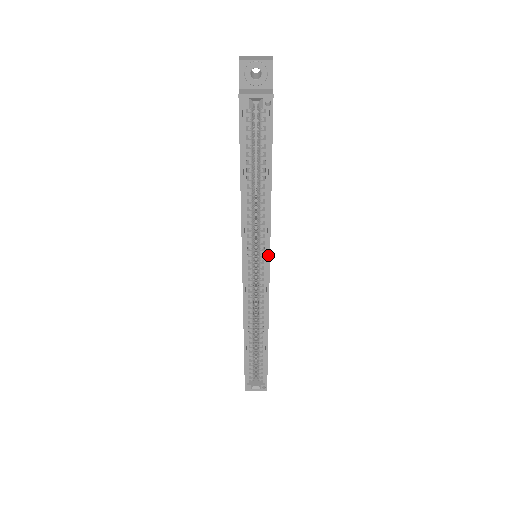
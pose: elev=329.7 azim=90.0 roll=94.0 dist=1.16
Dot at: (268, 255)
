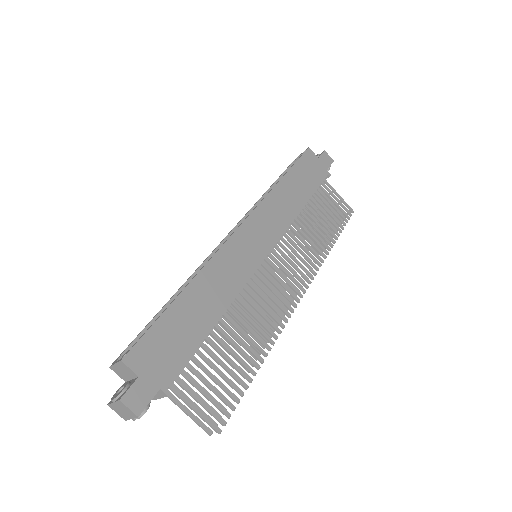
Dot at: (250, 213)
